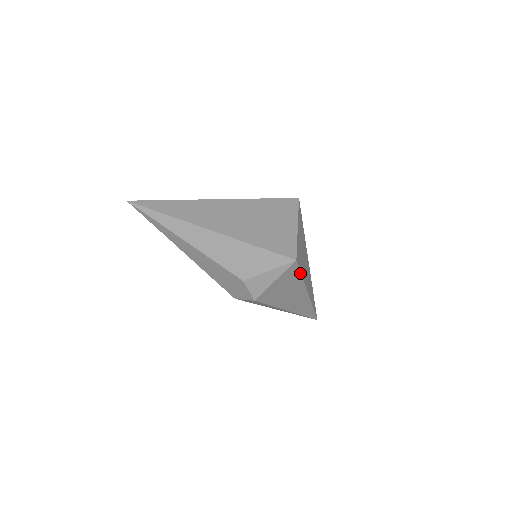
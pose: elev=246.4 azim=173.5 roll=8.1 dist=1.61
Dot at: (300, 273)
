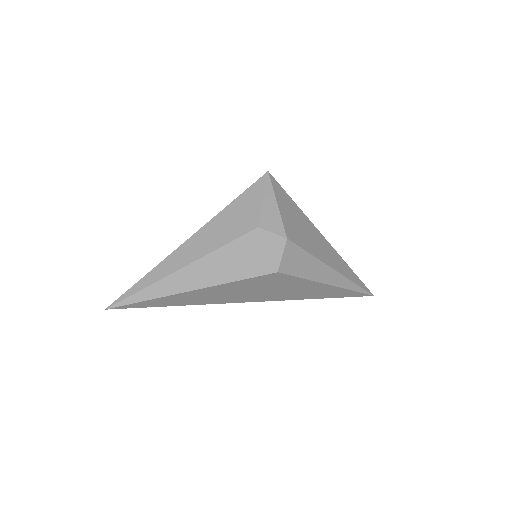
Dot at: (288, 196)
